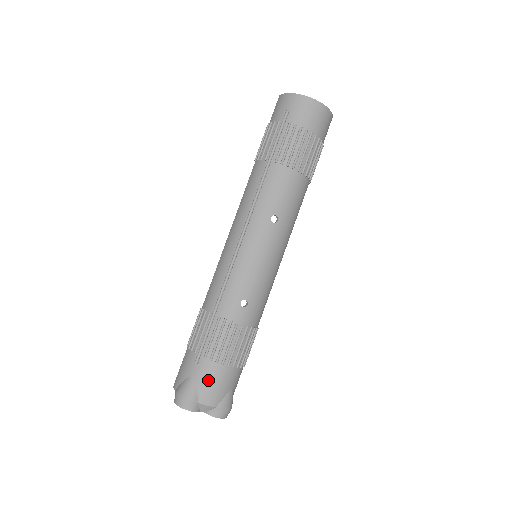
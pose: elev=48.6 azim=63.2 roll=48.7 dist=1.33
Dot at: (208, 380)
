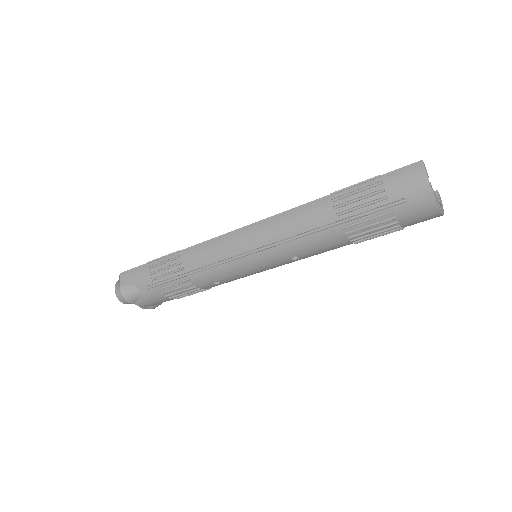
Dot at: (151, 299)
